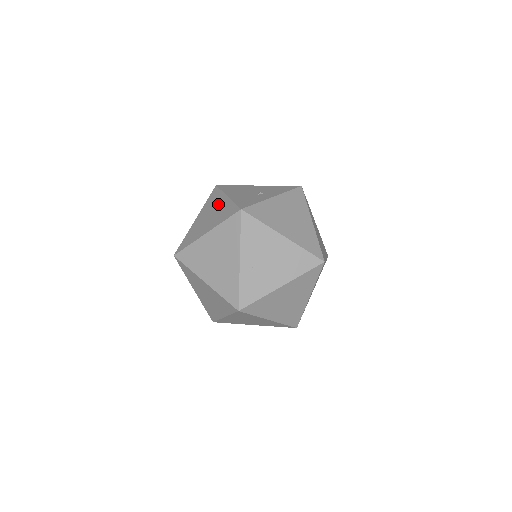
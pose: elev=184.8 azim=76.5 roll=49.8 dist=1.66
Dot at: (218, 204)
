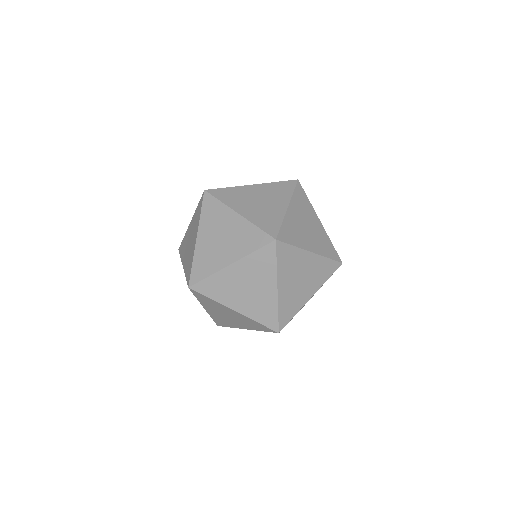
Dot at: occluded
